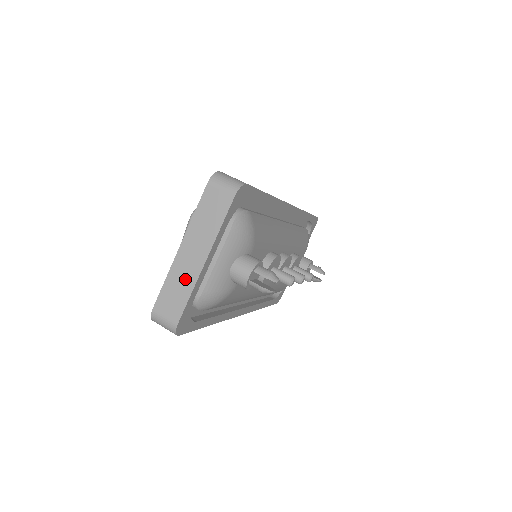
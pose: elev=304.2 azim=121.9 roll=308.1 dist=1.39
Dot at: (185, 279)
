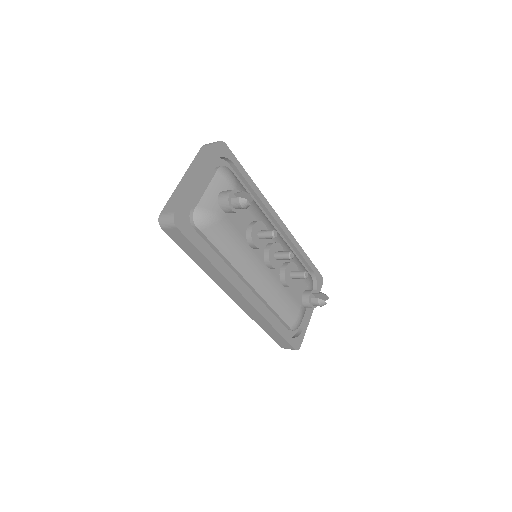
Dot at: (183, 189)
